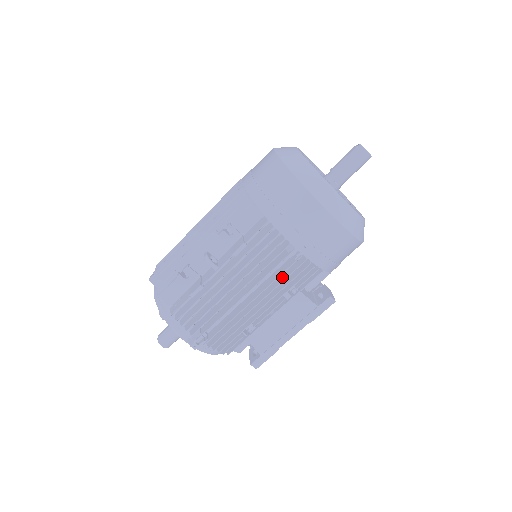
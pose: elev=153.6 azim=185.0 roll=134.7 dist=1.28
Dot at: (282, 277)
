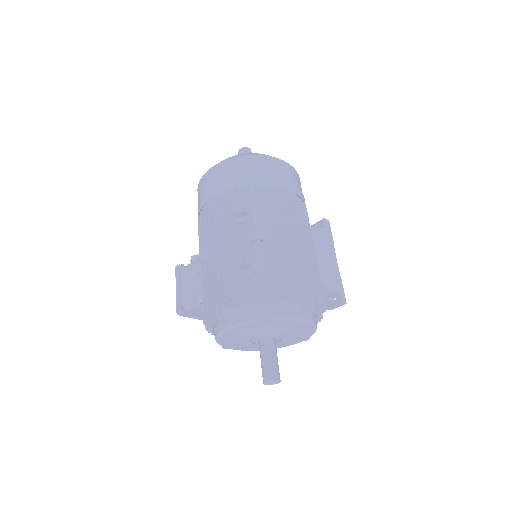
Dot at: occluded
